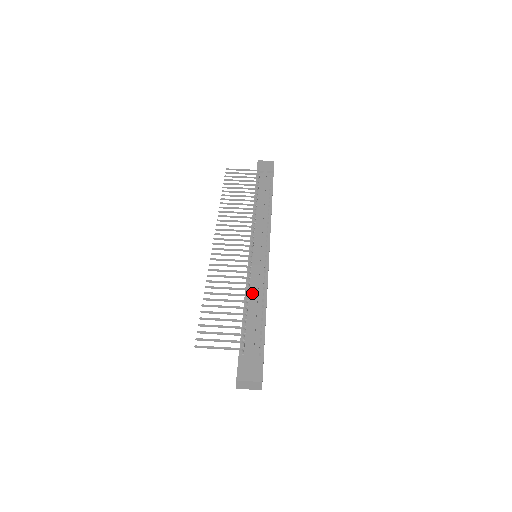
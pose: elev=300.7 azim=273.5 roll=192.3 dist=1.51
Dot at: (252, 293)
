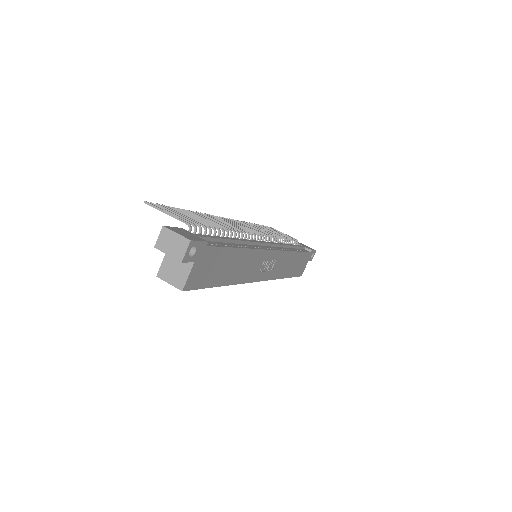
Dot at: occluded
